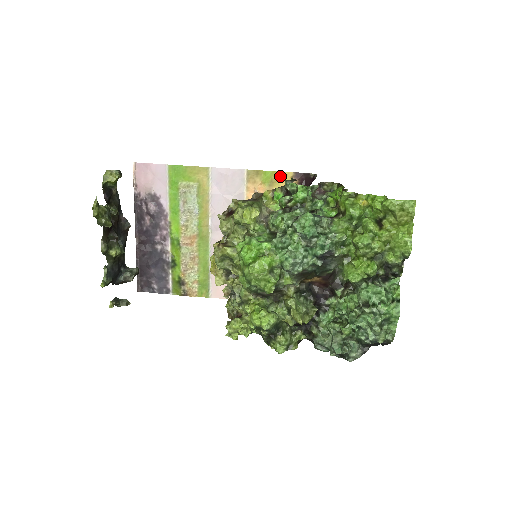
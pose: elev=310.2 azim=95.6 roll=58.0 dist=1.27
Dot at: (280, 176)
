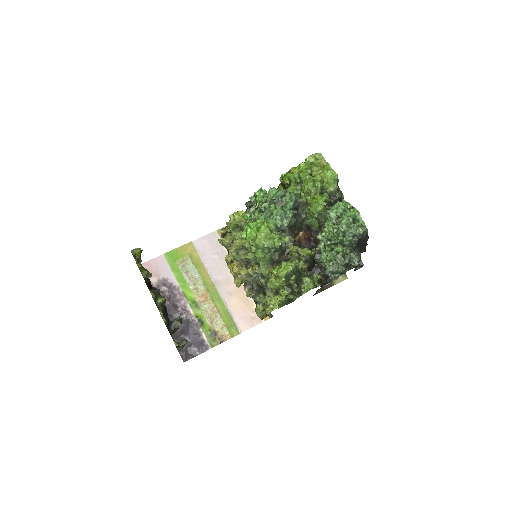
Dot at: occluded
